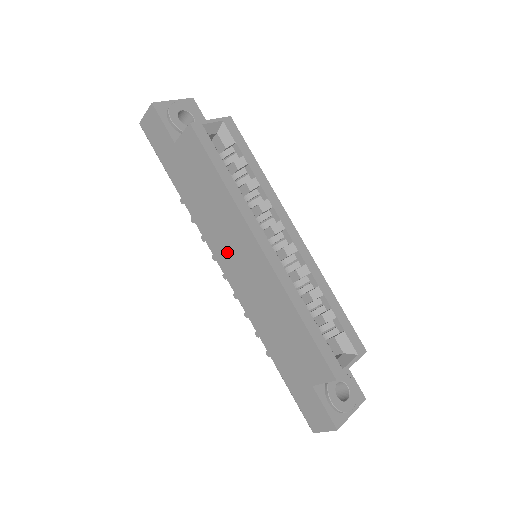
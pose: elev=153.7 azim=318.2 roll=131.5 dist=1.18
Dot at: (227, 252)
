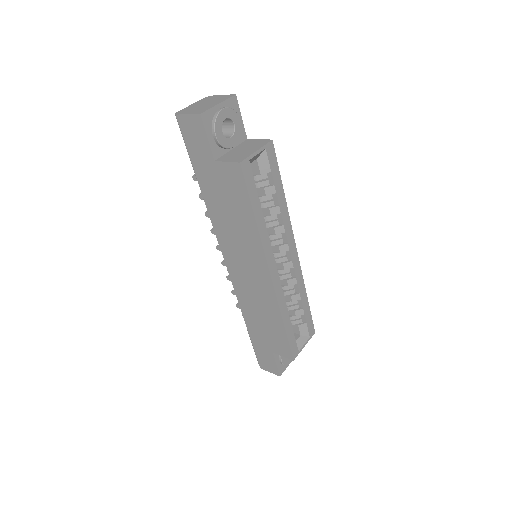
Dot at: (236, 257)
